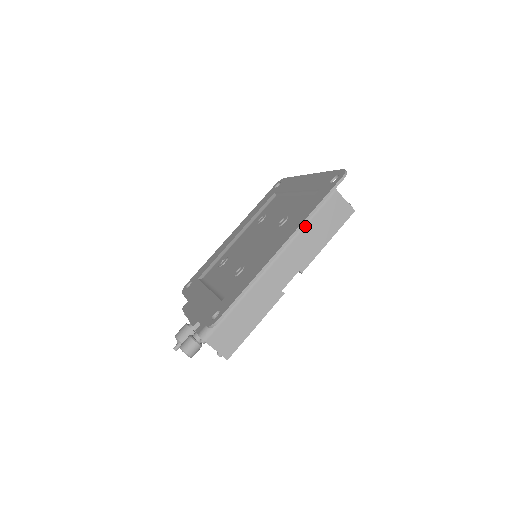
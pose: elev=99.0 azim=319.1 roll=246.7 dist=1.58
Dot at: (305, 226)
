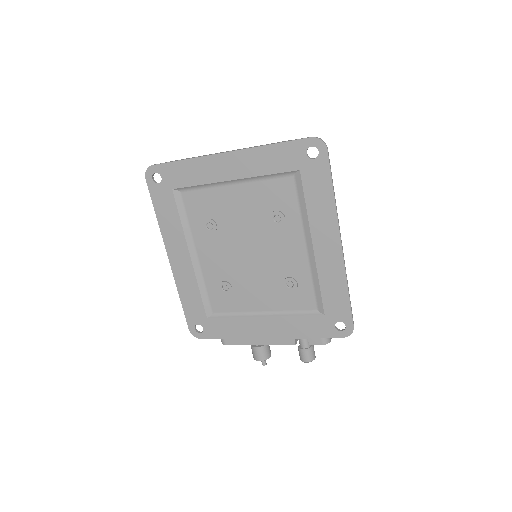
Dot at: occluded
